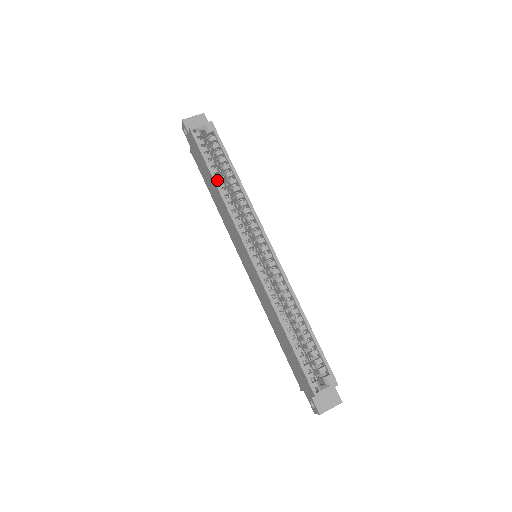
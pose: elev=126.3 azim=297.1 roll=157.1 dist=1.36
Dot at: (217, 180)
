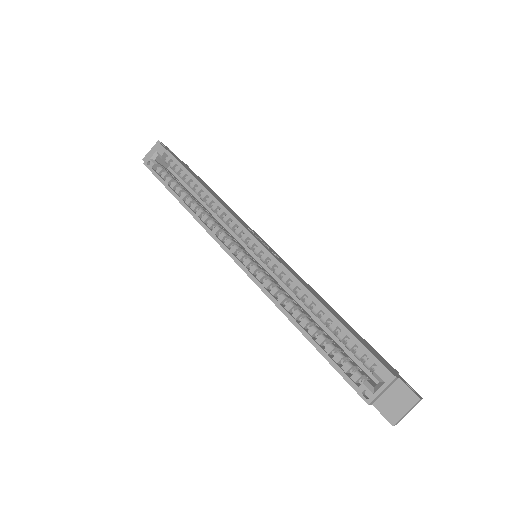
Dot at: (182, 198)
